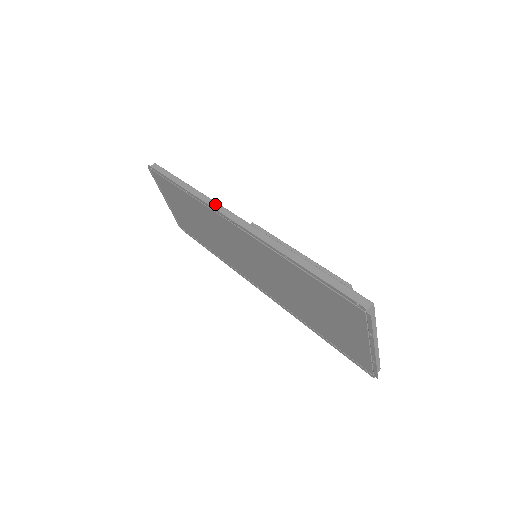
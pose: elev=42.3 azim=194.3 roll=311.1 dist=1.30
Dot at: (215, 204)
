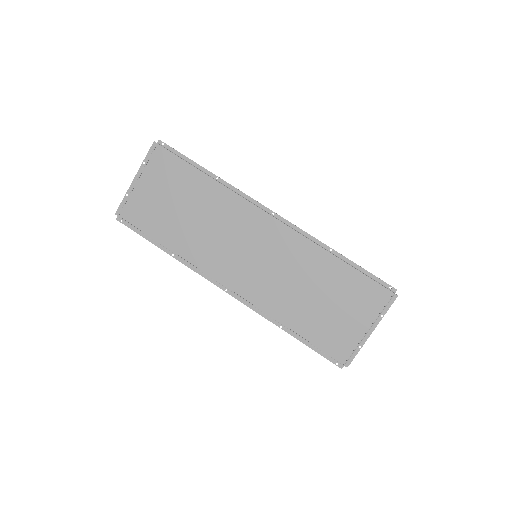
Dot at: (248, 199)
